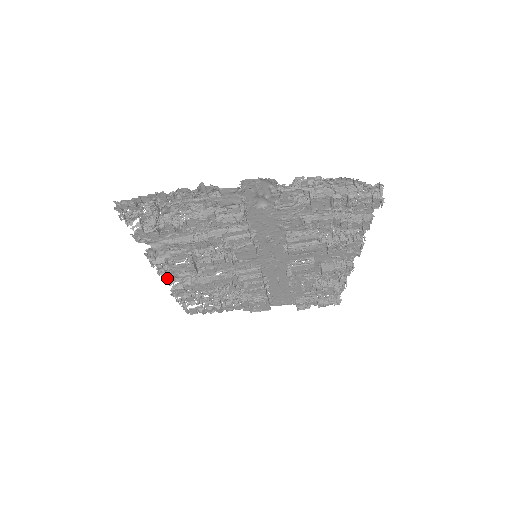
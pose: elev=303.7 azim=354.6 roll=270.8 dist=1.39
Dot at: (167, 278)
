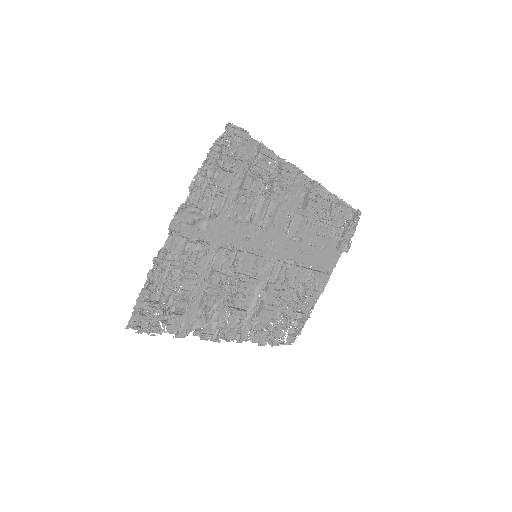
Dot at: (237, 337)
